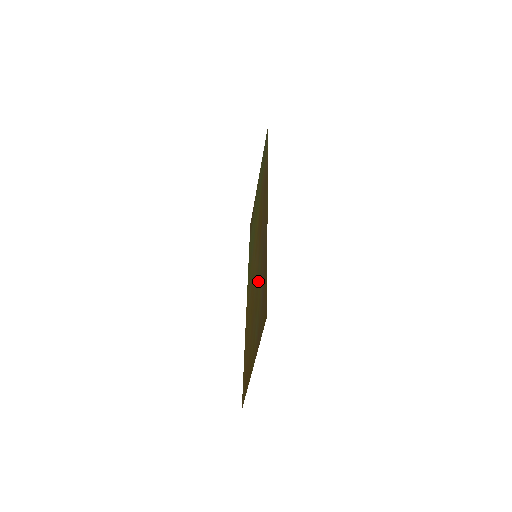
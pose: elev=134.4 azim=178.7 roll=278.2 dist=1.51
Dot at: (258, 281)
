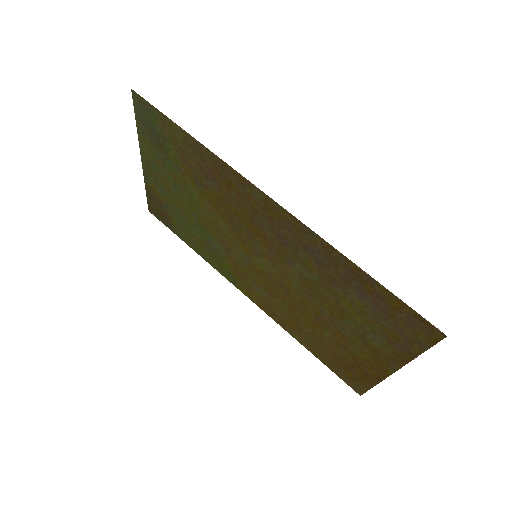
Dot at: (319, 288)
